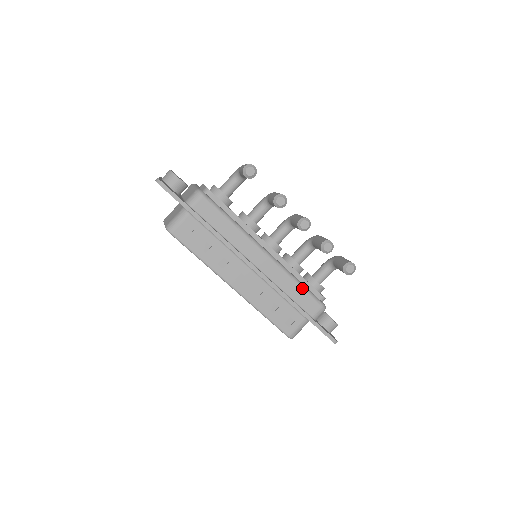
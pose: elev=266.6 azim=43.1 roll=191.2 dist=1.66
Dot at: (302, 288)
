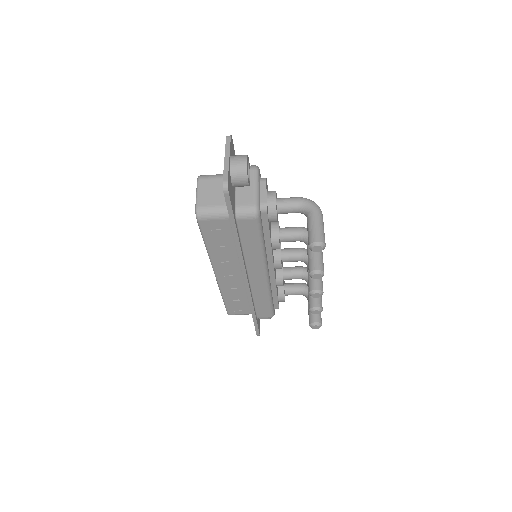
Dot at: (269, 304)
